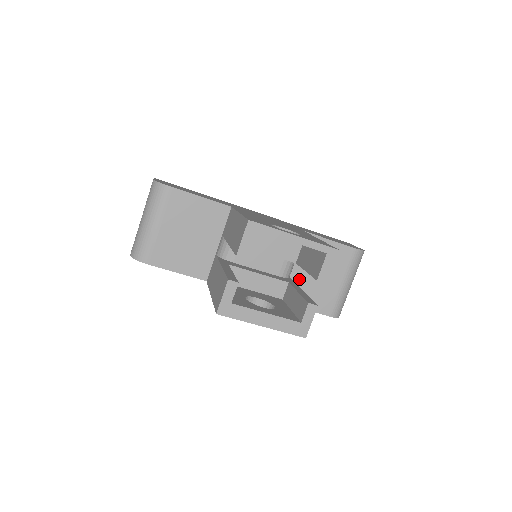
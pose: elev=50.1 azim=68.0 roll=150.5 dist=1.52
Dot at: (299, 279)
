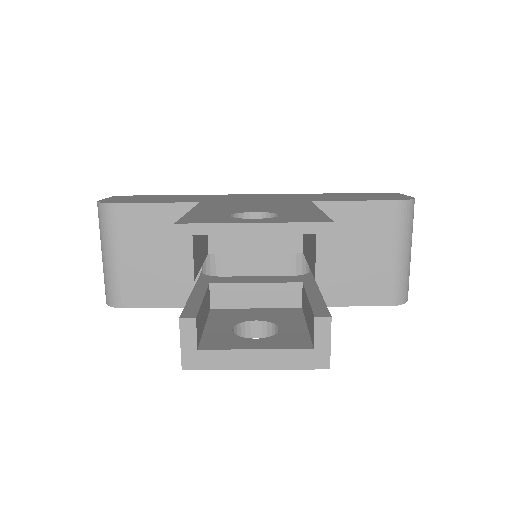
Dot at: occluded
